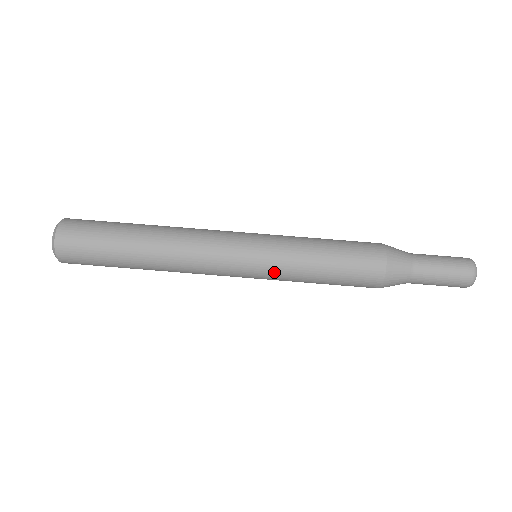
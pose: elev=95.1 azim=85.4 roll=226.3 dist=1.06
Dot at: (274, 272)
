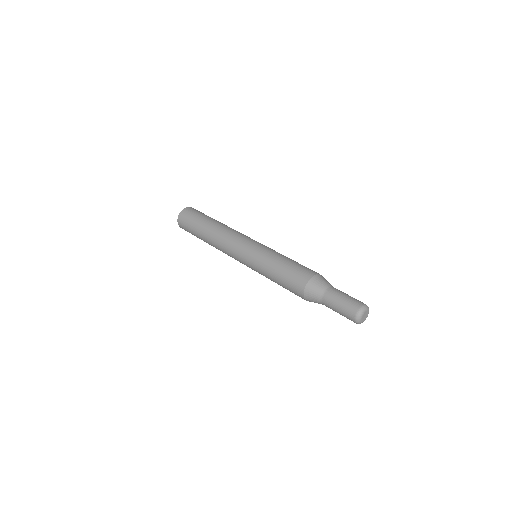
Dot at: (265, 248)
